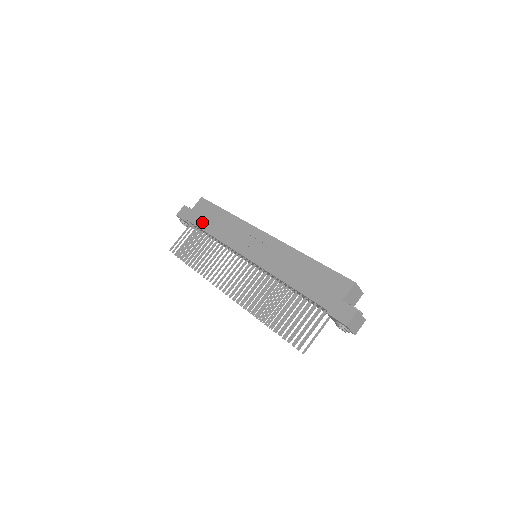
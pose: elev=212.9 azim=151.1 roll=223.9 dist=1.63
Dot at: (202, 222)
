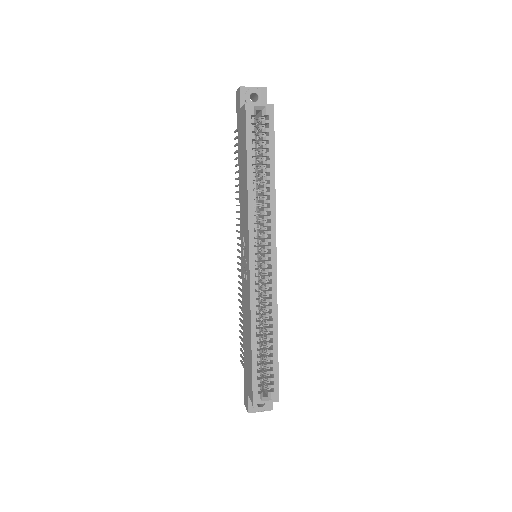
Dot at: (239, 149)
